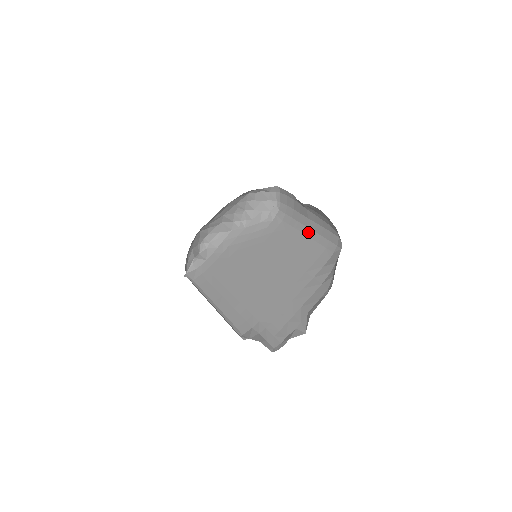
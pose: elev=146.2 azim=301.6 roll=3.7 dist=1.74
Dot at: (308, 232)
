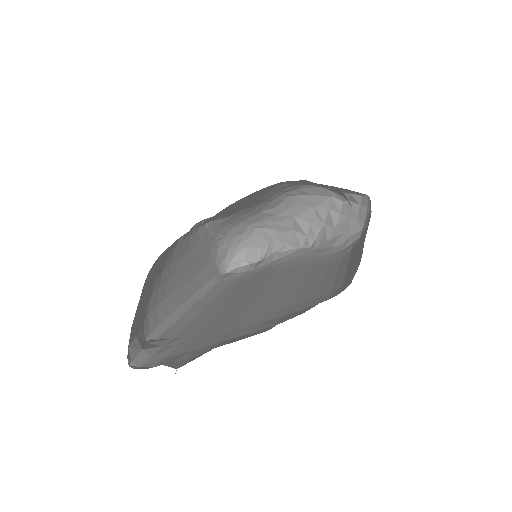
Dot at: (351, 264)
